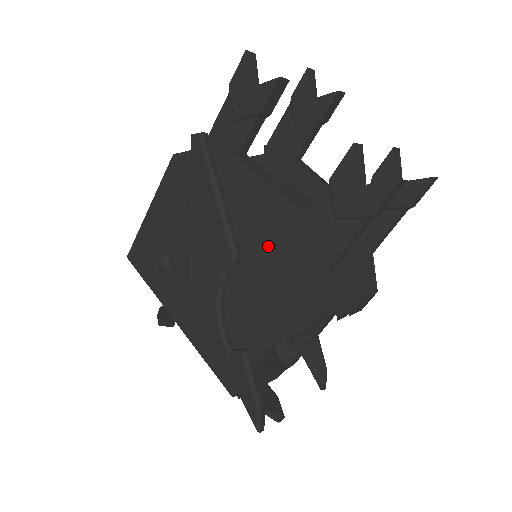
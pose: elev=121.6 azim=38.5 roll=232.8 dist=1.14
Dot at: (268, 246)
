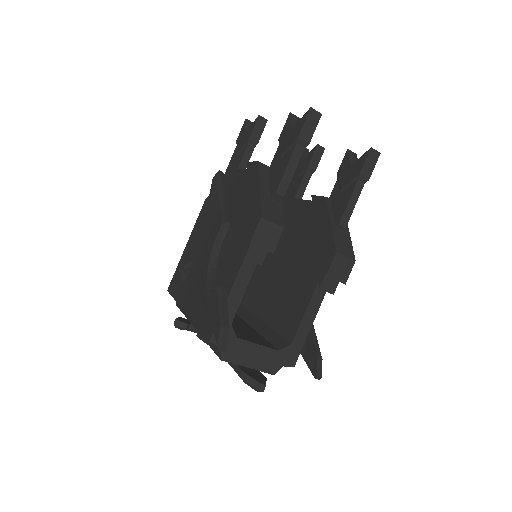
Dot at: (243, 201)
